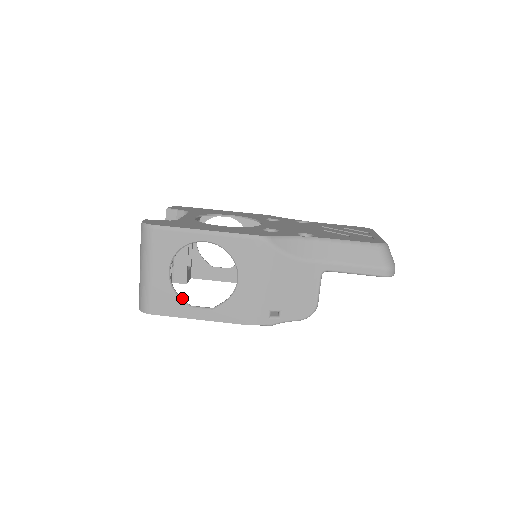
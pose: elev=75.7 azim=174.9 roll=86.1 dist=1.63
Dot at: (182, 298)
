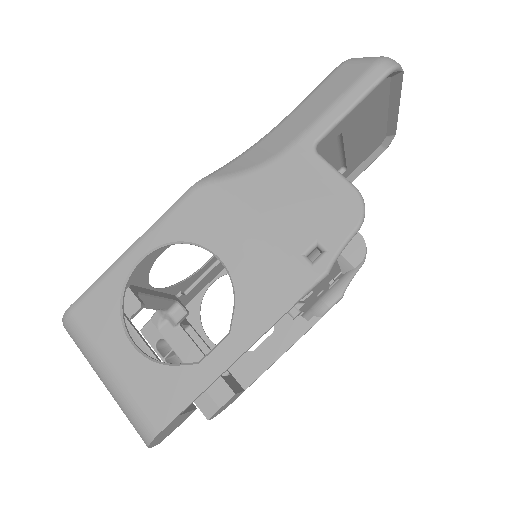
Dot at: (180, 364)
